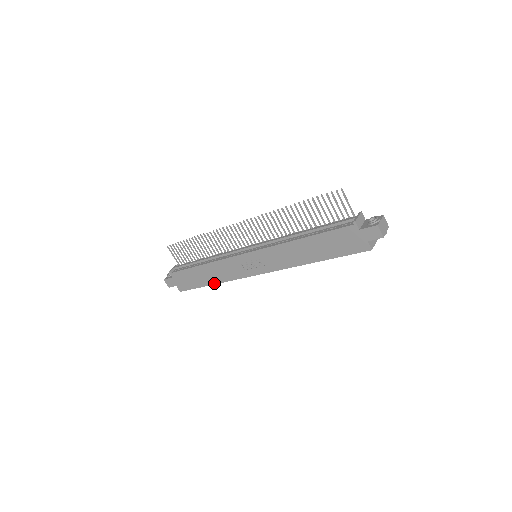
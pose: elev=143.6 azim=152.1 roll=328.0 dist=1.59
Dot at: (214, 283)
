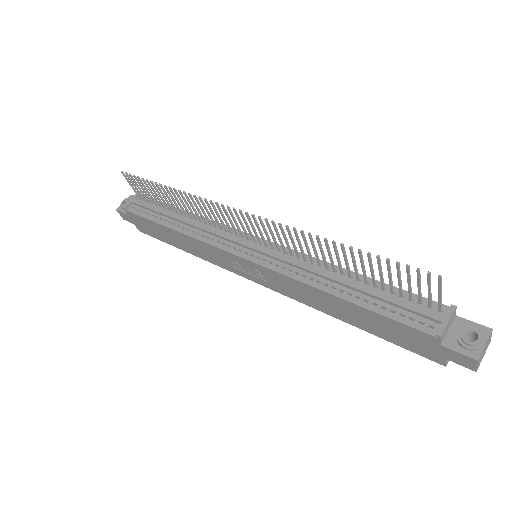
Dot at: (187, 251)
